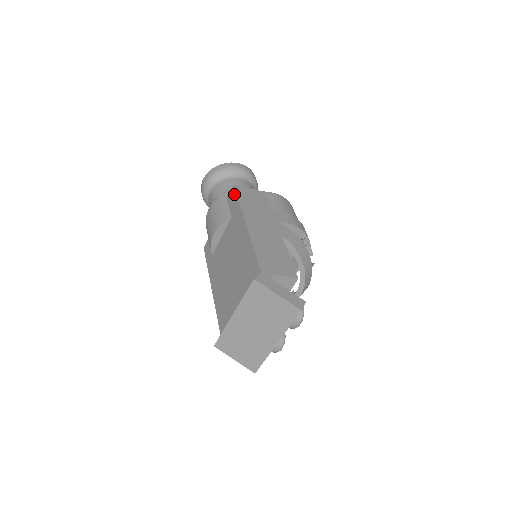
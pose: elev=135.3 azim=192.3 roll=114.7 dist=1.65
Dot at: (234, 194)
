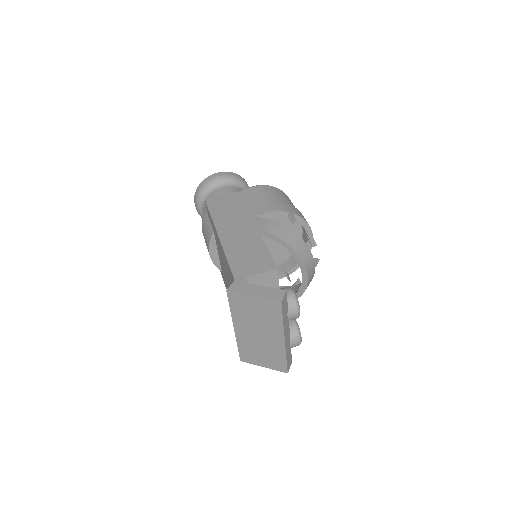
Dot at: (207, 209)
